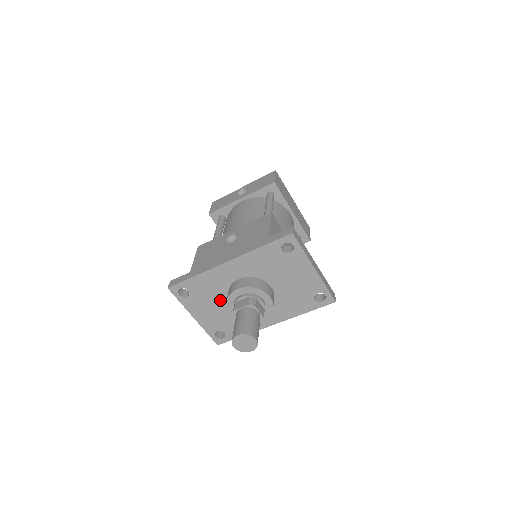
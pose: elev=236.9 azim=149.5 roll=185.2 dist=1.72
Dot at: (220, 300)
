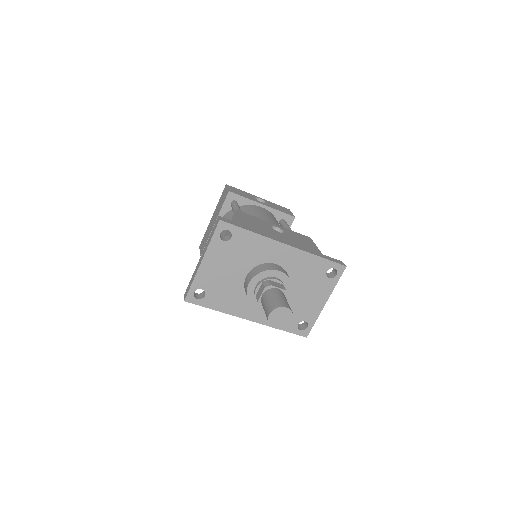
Dot at: (241, 267)
